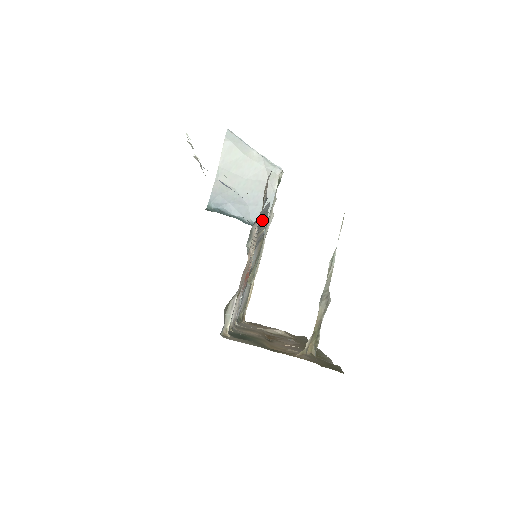
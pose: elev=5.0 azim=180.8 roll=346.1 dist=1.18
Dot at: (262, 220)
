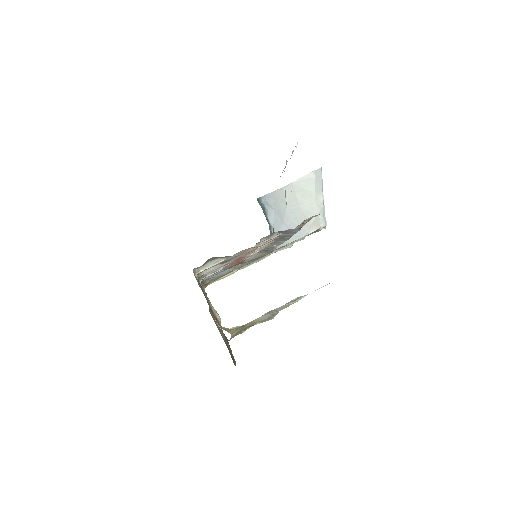
Dot at: (284, 236)
